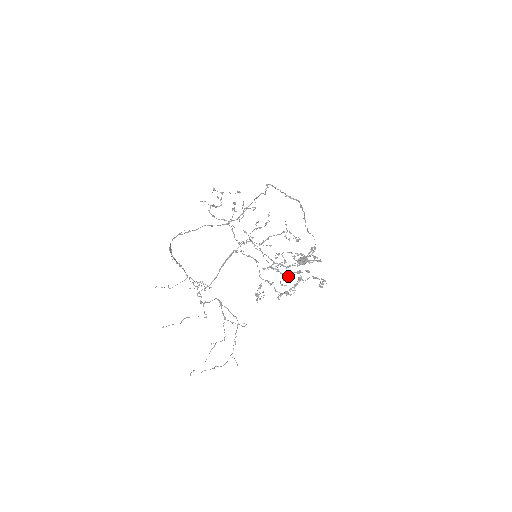
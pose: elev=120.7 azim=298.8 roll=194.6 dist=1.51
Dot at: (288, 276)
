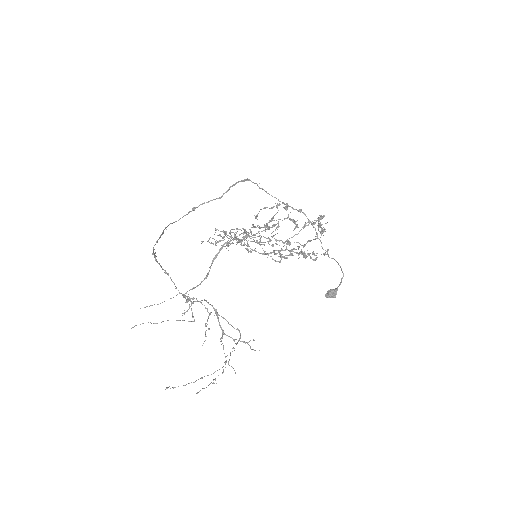
Dot at: (278, 224)
